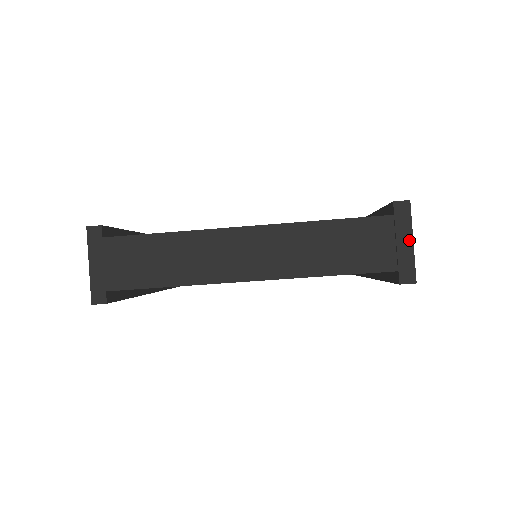
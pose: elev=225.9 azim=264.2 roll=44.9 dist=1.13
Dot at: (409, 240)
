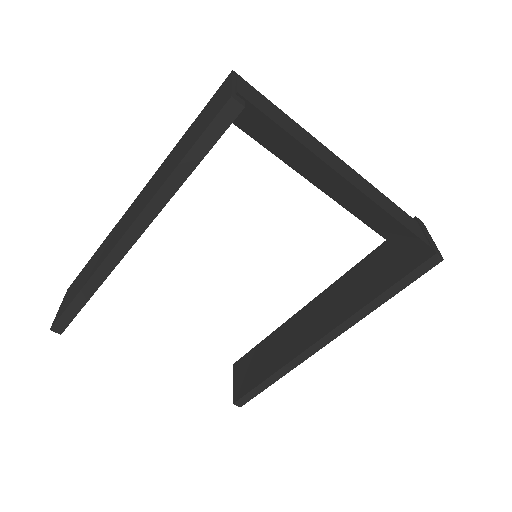
Dot at: (431, 238)
